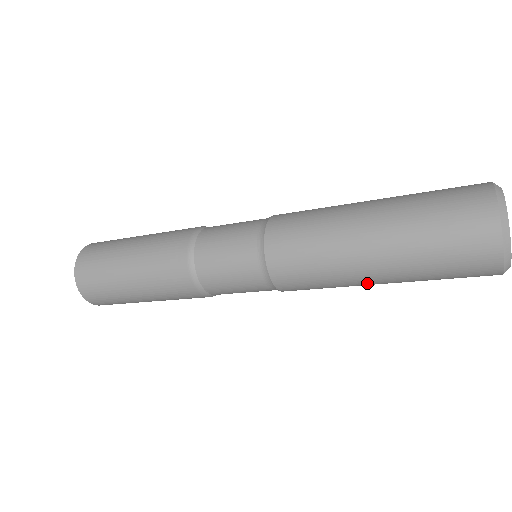
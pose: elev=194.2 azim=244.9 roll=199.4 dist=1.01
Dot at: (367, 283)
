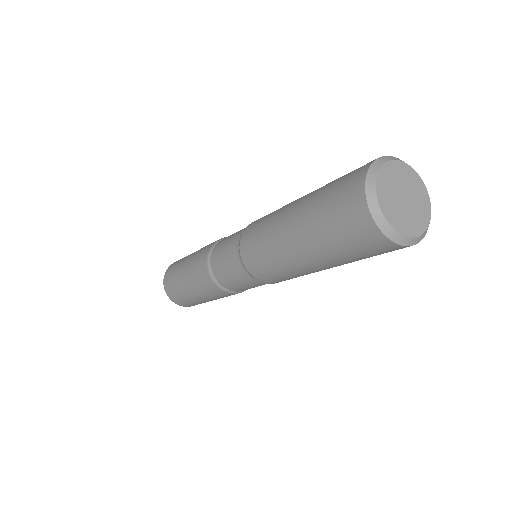
Dot at: (316, 270)
